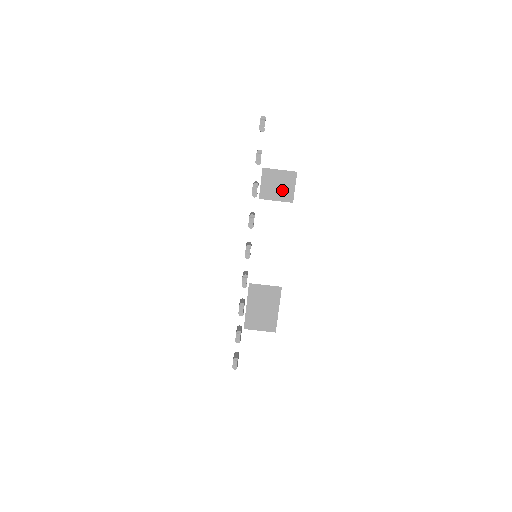
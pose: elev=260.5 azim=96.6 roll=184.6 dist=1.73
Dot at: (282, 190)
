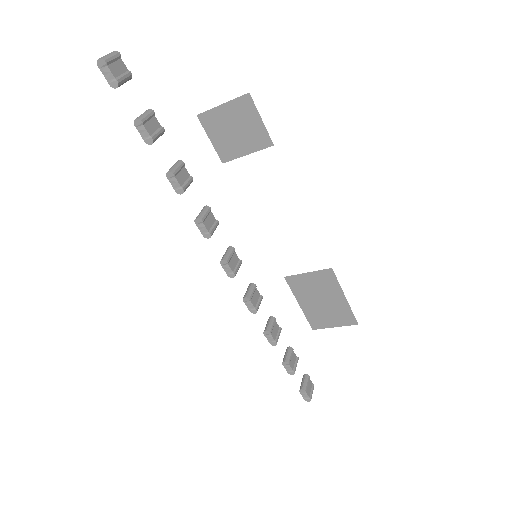
Dot at: (245, 134)
